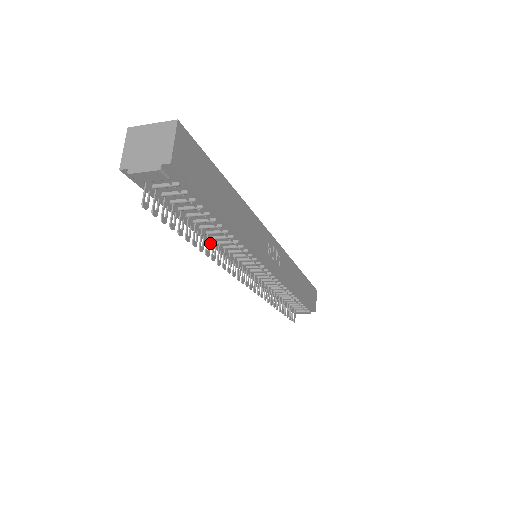
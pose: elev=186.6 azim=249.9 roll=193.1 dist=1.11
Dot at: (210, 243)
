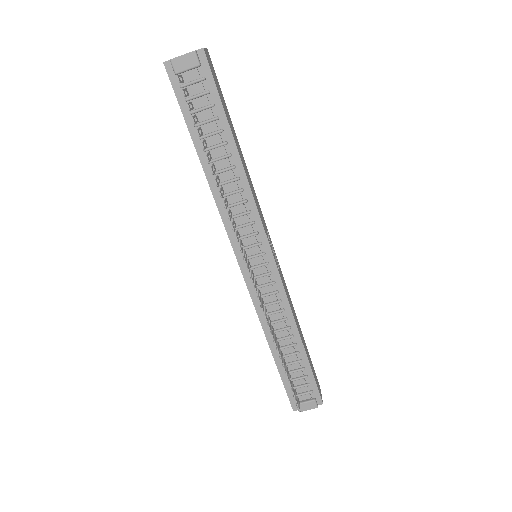
Dot at: (219, 182)
